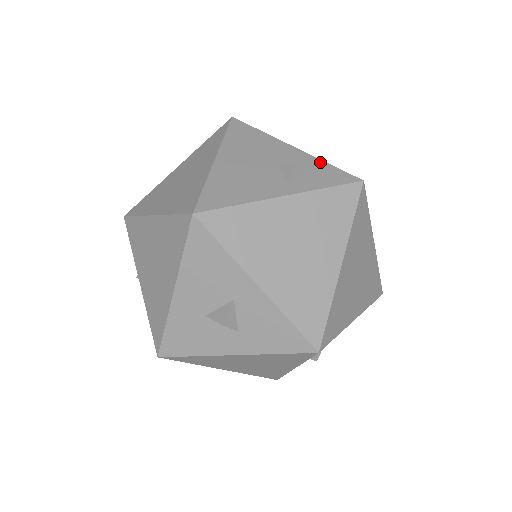
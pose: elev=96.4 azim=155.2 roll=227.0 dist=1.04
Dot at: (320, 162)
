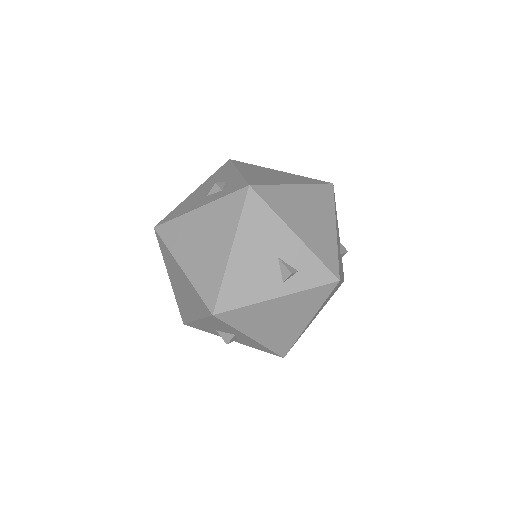
Dot at: (312, 257)
